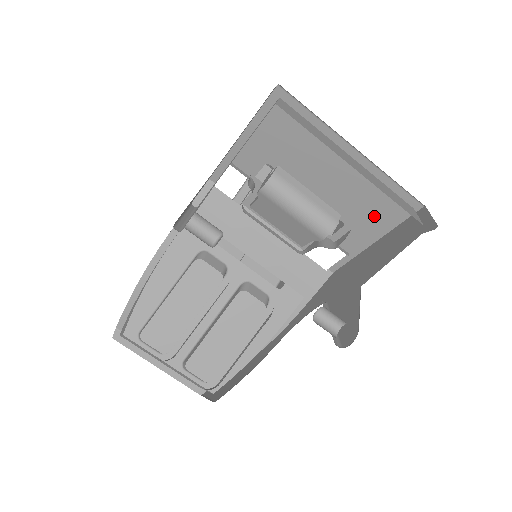
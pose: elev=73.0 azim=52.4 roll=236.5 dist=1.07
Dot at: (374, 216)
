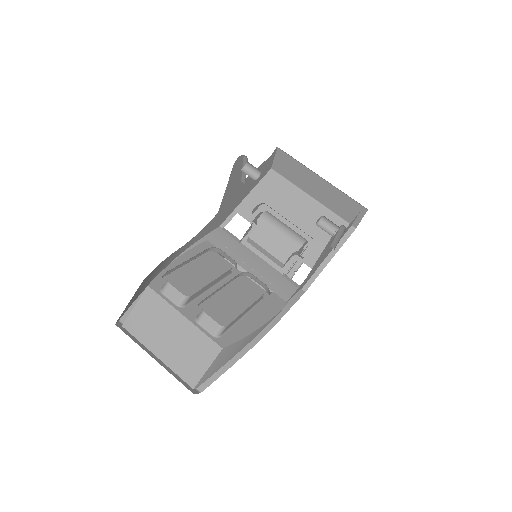
Dot at: (328, 240)
